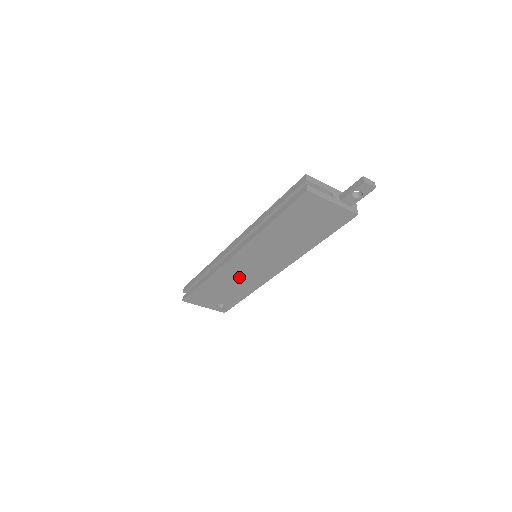
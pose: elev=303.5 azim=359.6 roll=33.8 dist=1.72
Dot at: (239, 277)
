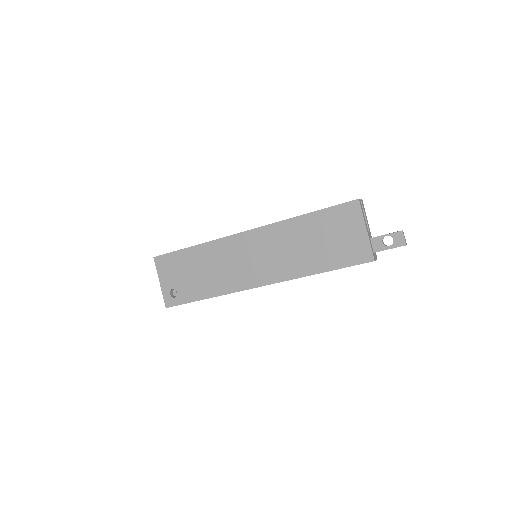
Dot at: (224, 264)
